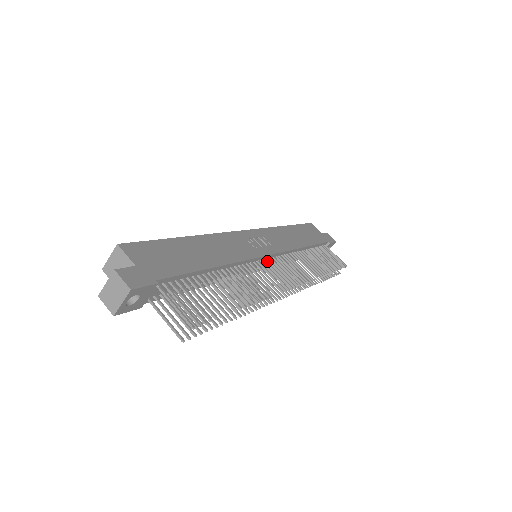
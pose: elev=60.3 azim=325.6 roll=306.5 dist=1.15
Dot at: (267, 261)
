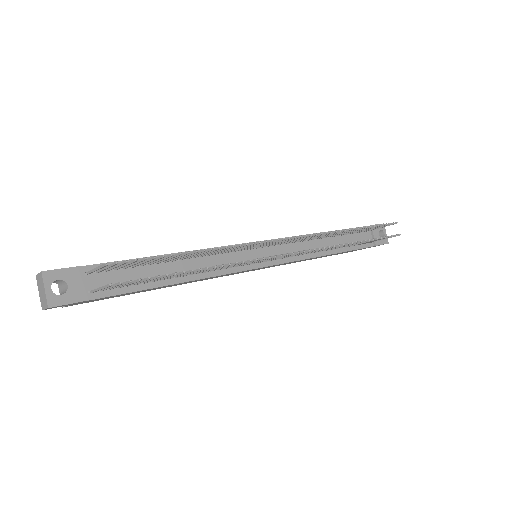
Dot at: (267, 251)
